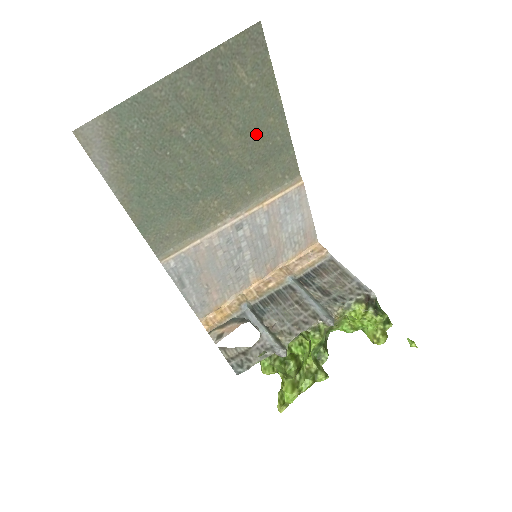
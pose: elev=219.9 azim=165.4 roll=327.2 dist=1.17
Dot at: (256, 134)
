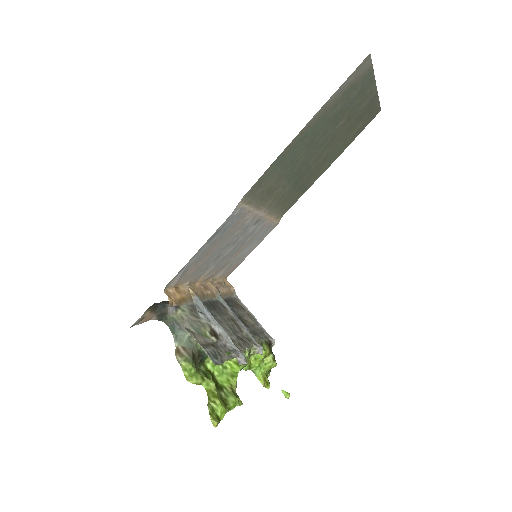
Dot at: (320, 166)
